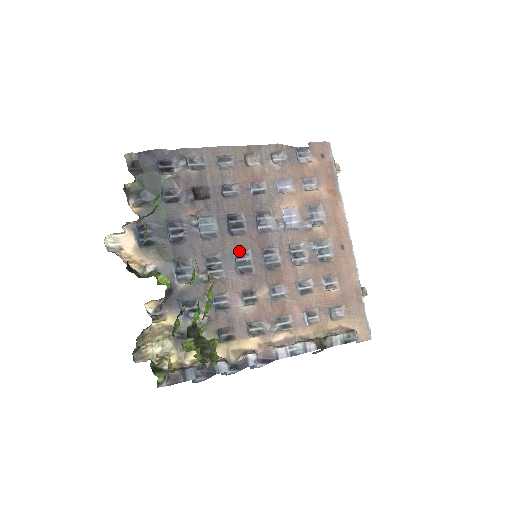
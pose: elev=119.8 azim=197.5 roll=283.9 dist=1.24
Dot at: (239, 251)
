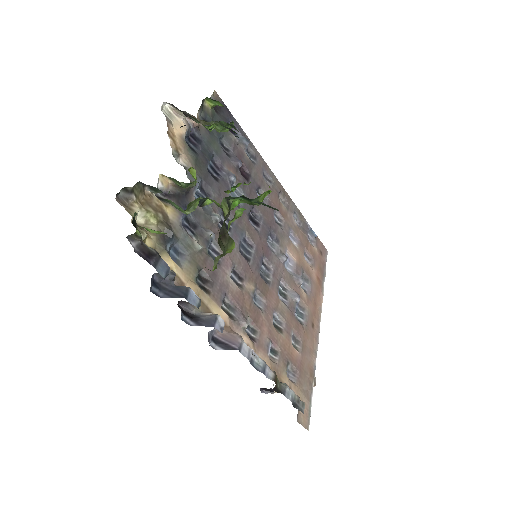
Dot at: (247, 237)
